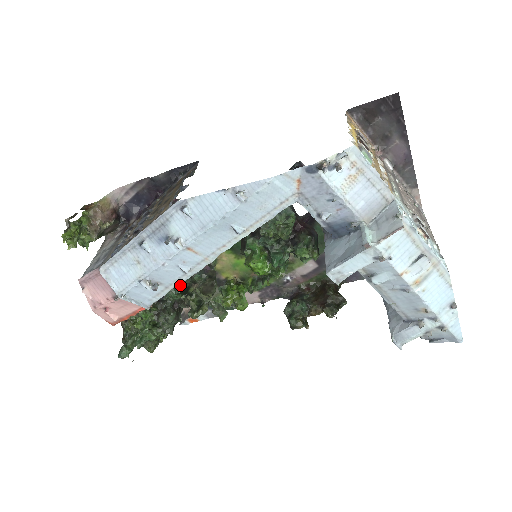
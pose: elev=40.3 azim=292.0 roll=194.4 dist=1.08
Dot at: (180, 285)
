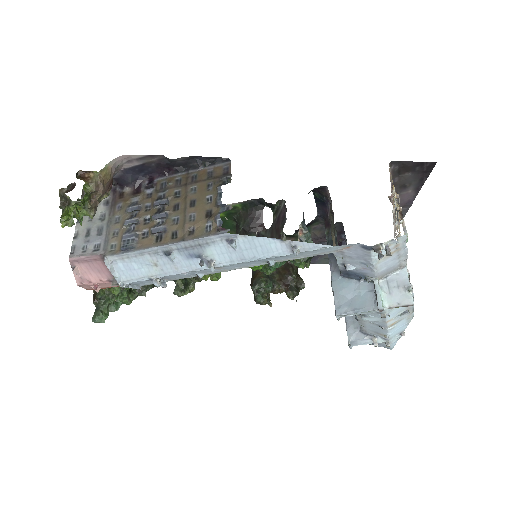
Dot at: occluded
